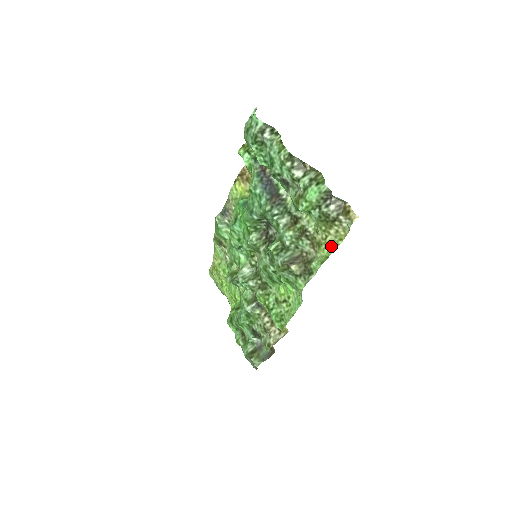
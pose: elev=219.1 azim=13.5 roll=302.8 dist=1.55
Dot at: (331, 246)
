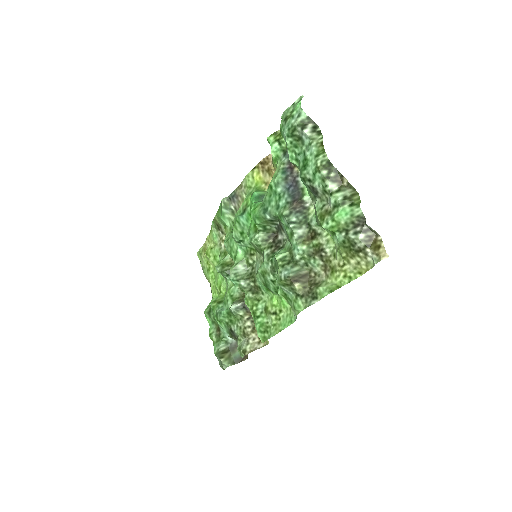
Dot at: (347, 276)
